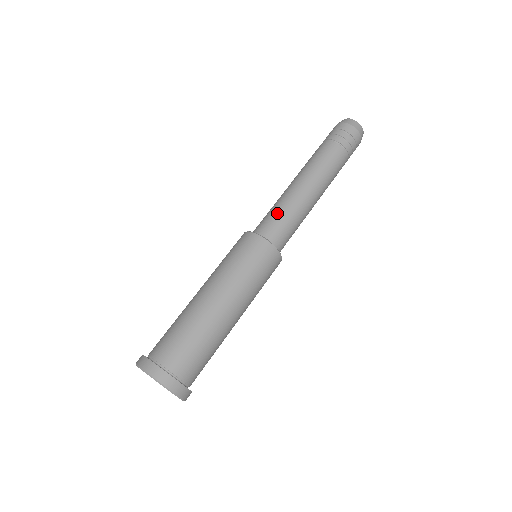
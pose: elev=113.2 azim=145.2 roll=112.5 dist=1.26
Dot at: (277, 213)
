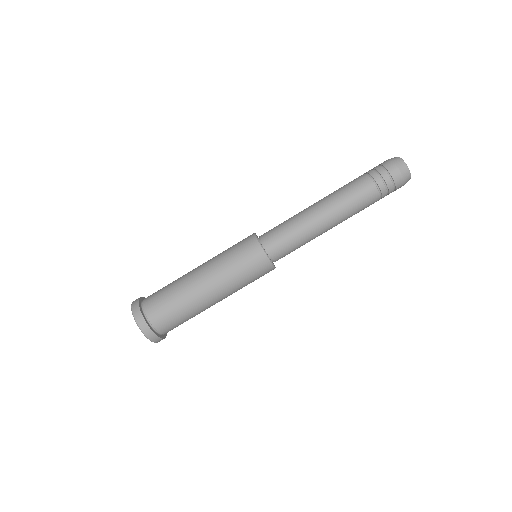
Dot at: (296, 246)
